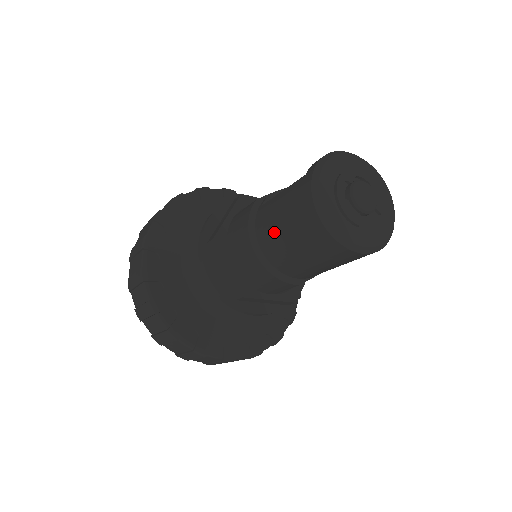
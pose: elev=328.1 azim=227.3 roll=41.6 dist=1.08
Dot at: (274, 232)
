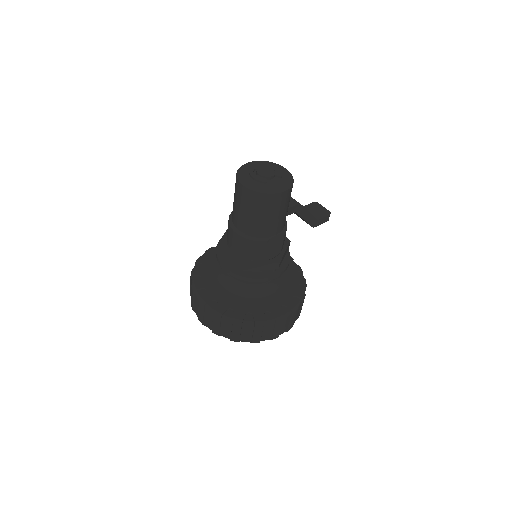
Dot at: (236, 212)
